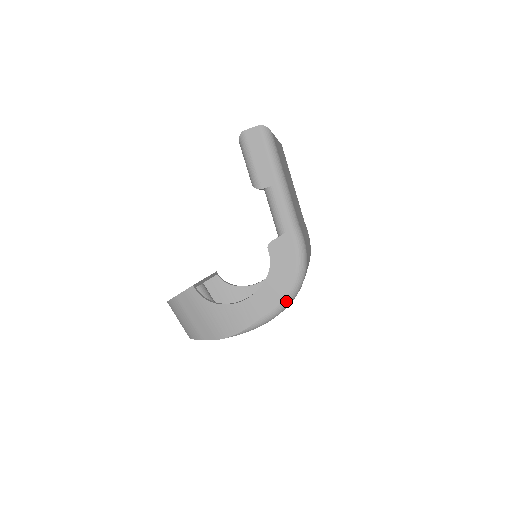
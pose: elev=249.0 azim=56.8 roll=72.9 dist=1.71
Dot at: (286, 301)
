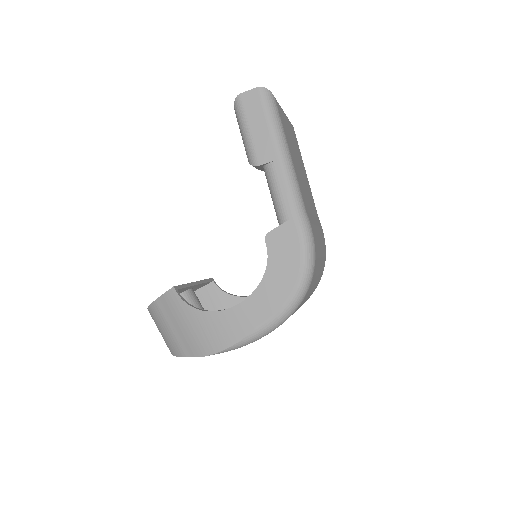
Dot at: (287, 309)
